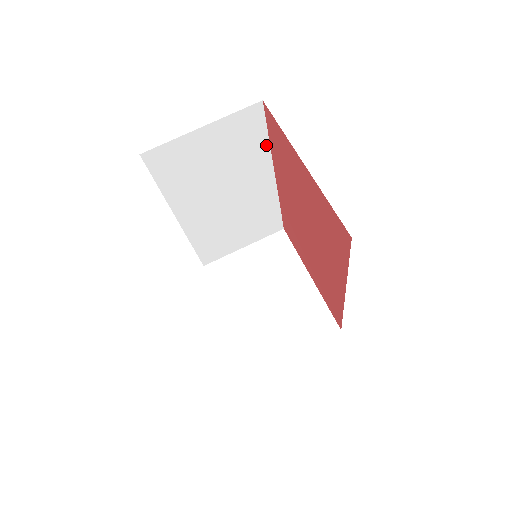
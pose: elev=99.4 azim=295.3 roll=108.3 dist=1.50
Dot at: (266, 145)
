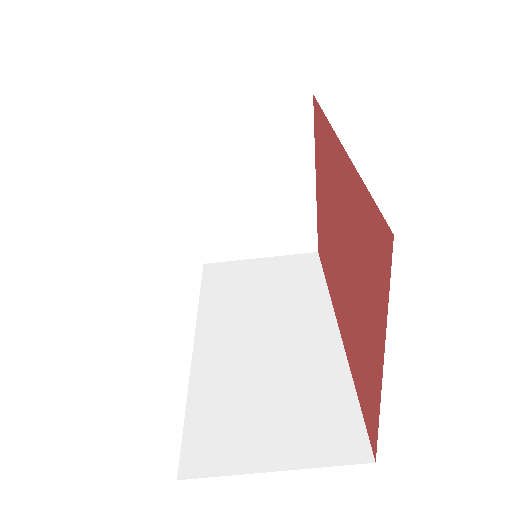
Dot at: occluded
